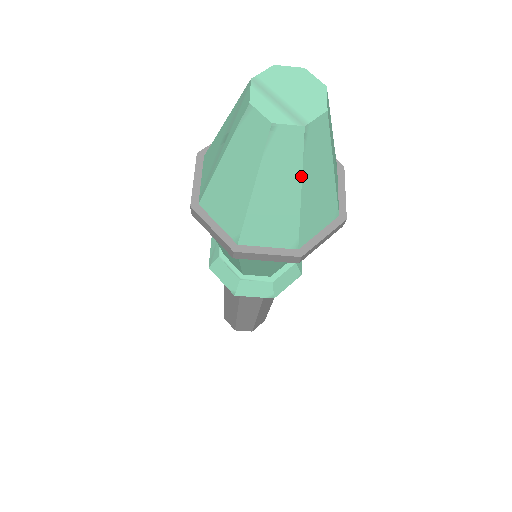
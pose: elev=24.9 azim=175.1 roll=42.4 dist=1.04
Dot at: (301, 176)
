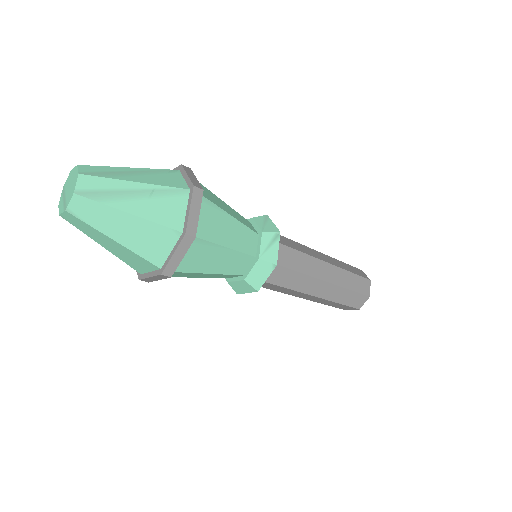
Dot at: (100, 232)
